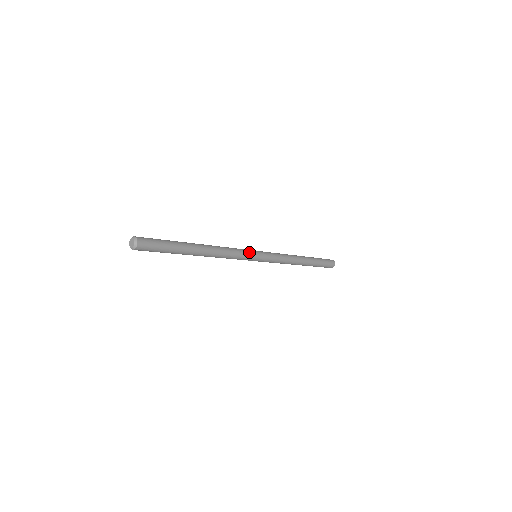
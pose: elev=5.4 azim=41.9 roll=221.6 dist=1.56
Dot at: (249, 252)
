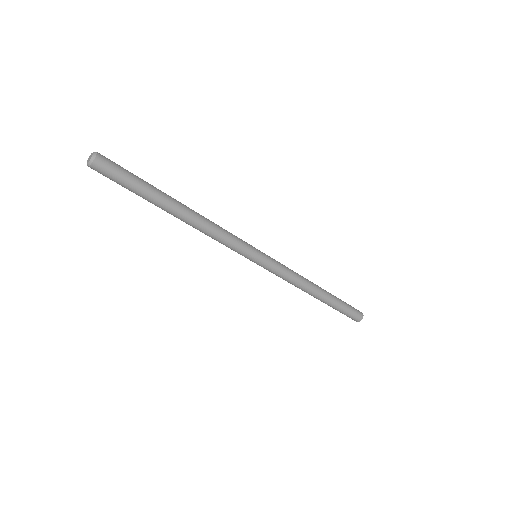
Dot at: (245, 242)
